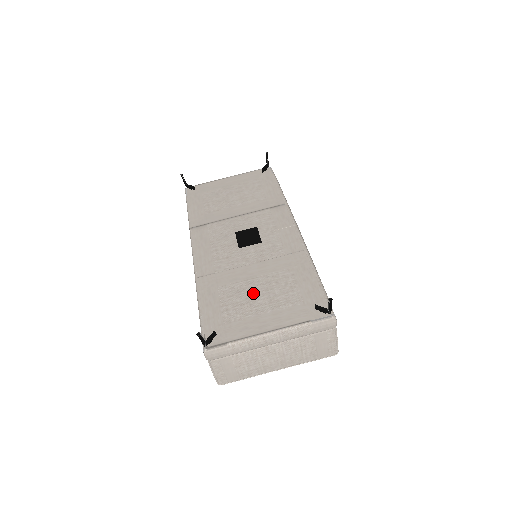
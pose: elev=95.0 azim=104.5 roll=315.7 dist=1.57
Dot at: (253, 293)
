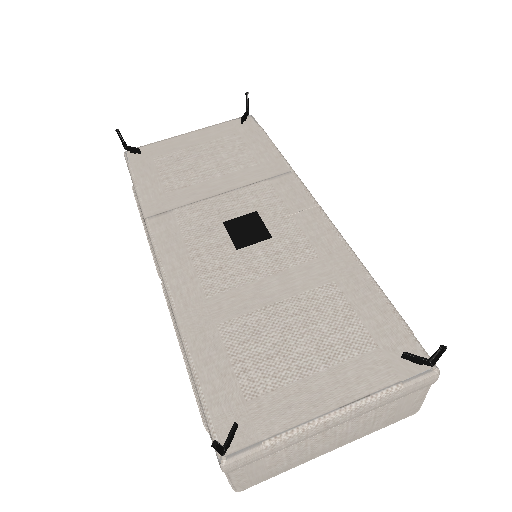
Dot at: (283, 333)
